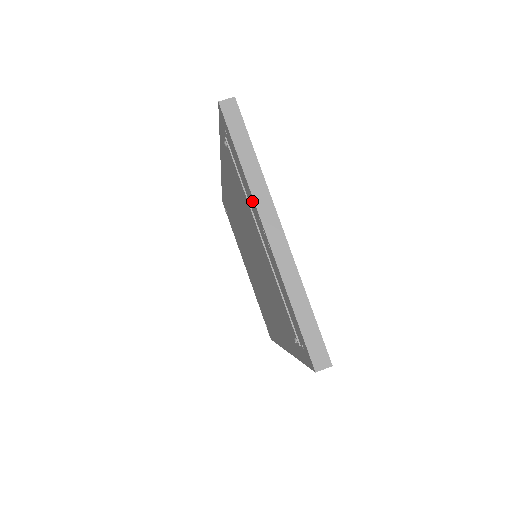
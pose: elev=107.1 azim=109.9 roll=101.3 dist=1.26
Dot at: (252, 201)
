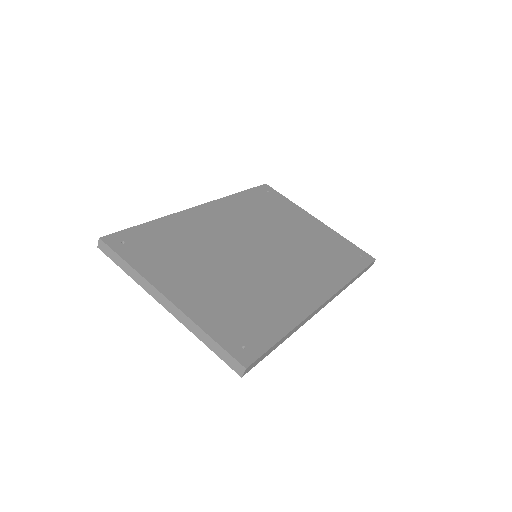
Dot at: occluded
